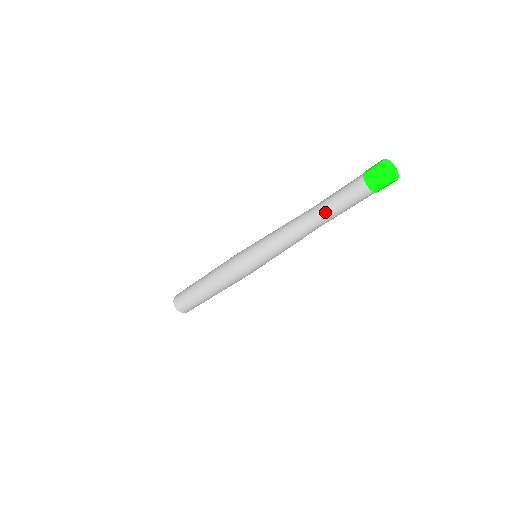
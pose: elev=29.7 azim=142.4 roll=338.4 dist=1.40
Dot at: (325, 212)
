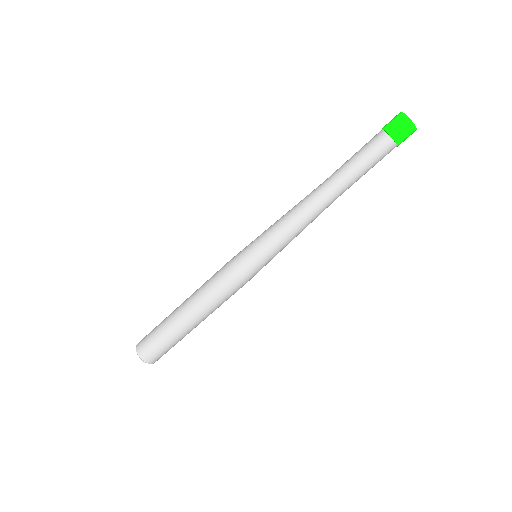
Dot at: (347, 178)
